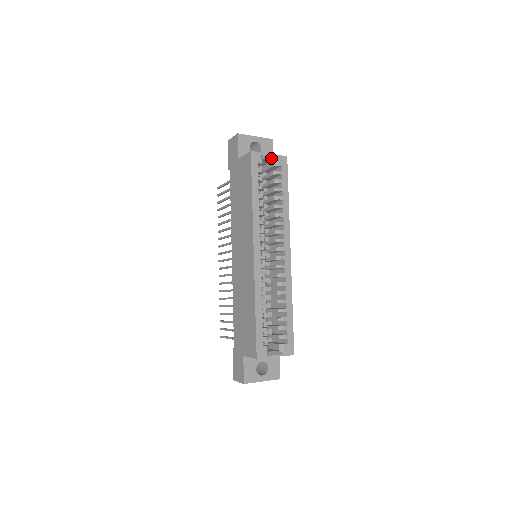
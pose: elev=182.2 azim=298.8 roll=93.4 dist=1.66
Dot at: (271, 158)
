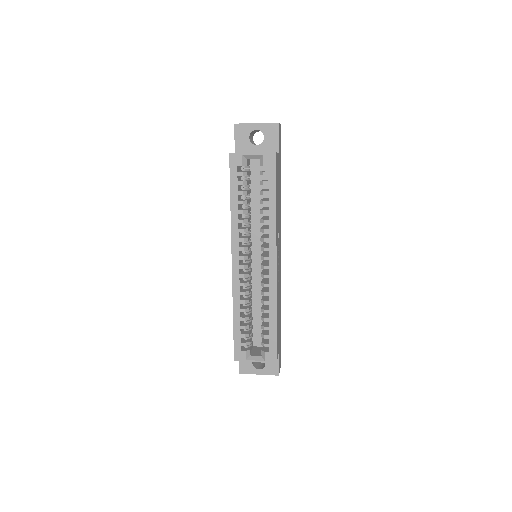
Dot at: (256, 157)
